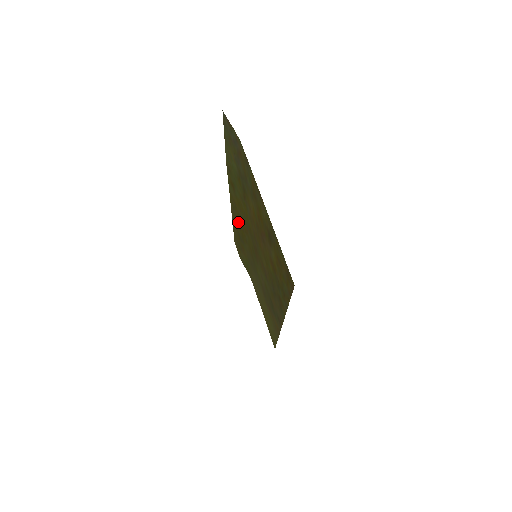
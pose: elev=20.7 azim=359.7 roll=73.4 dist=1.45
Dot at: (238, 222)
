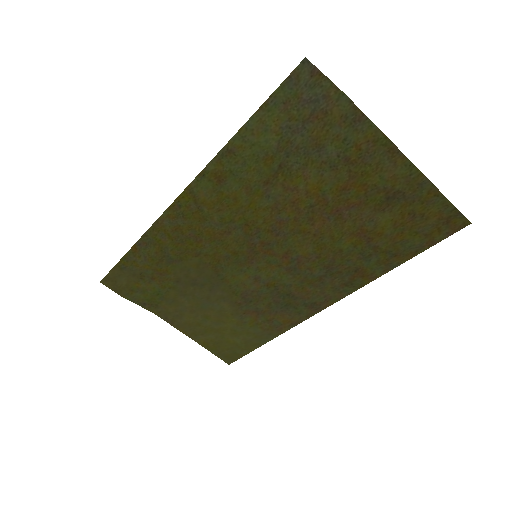
Dot at: (184, 234)
